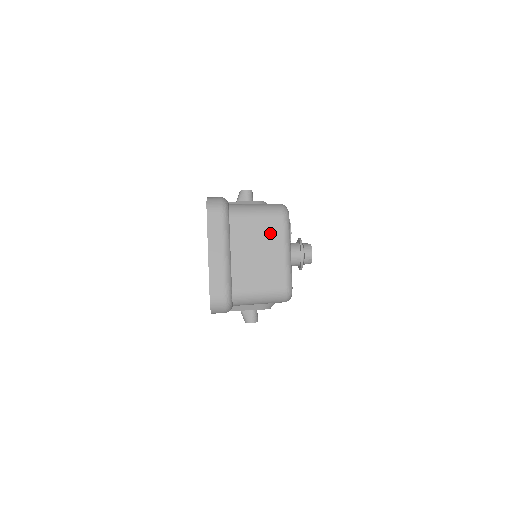
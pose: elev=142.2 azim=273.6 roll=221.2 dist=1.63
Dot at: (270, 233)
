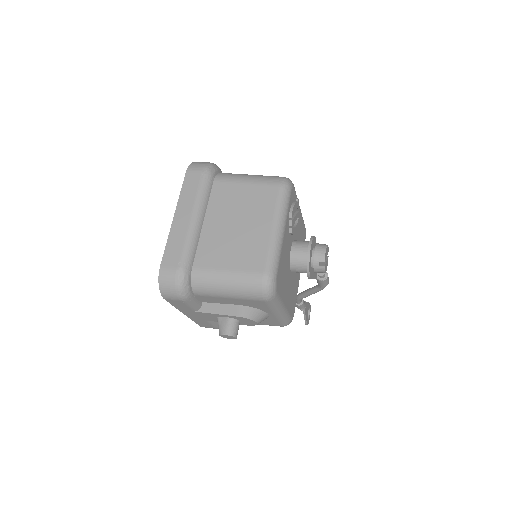
Dot at: (259, 203)
